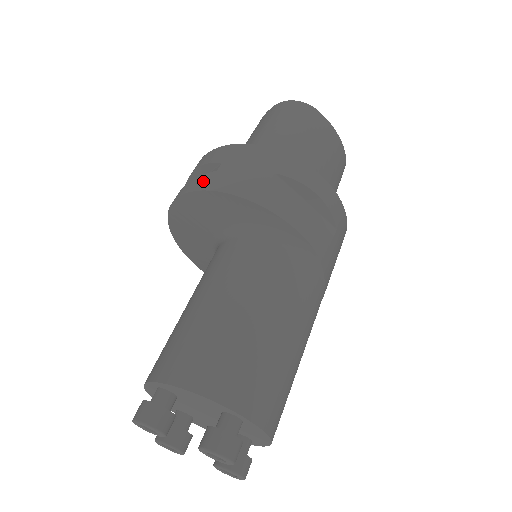
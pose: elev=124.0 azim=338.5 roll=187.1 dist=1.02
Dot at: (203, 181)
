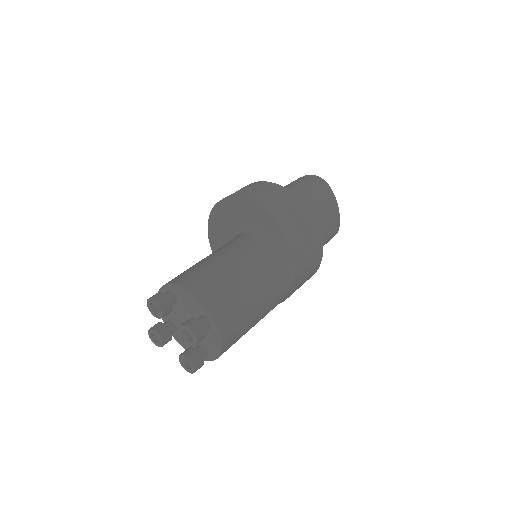
Dot at: (243, 194)
